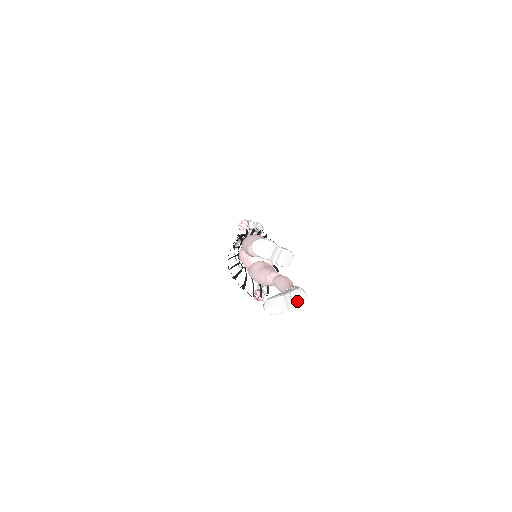
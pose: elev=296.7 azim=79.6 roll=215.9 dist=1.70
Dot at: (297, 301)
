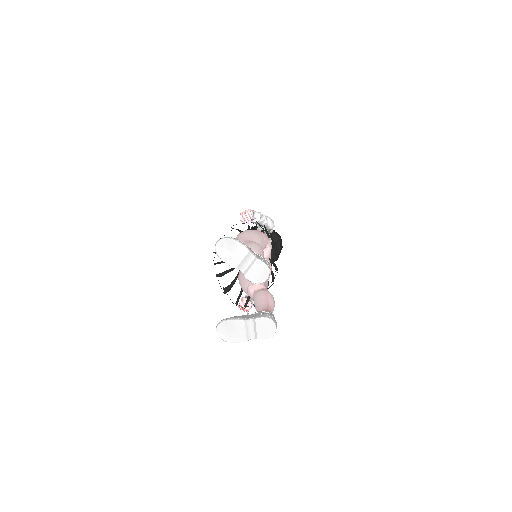
Dot at: (261, 332)
